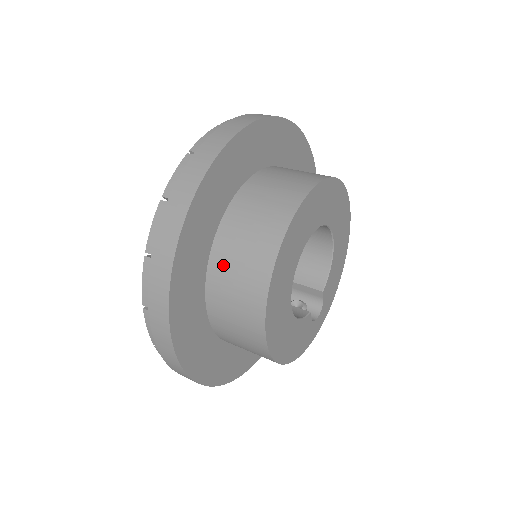
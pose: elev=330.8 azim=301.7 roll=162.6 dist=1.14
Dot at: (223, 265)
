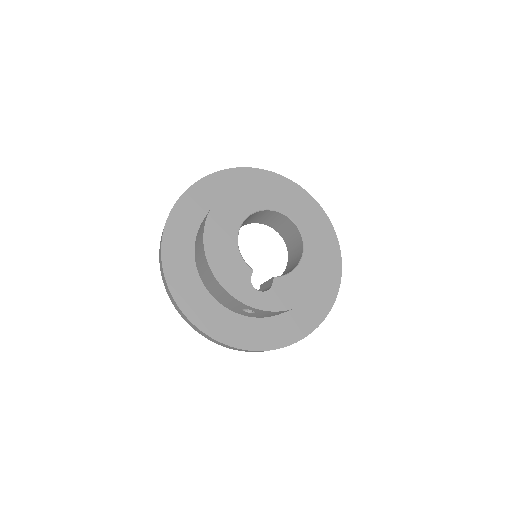
Dot at: occluded
